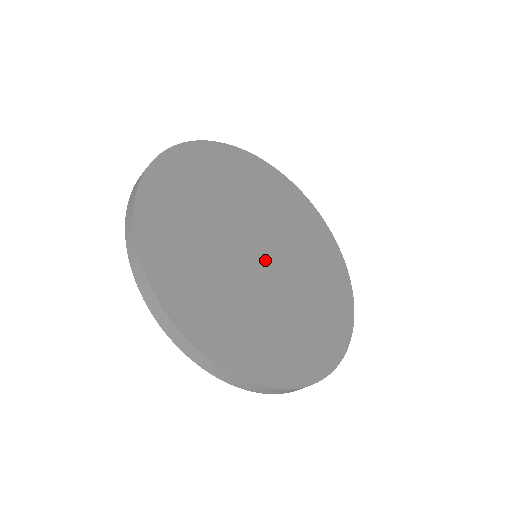
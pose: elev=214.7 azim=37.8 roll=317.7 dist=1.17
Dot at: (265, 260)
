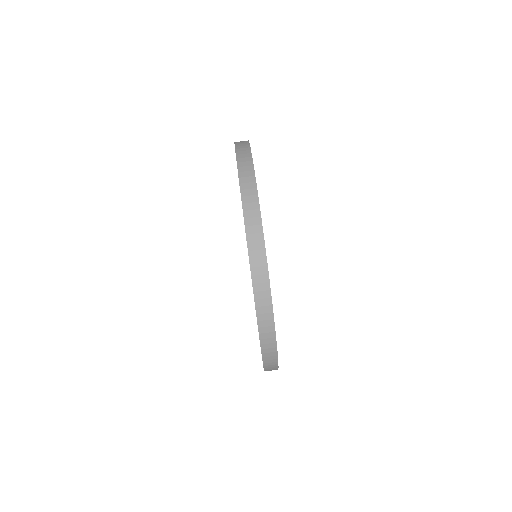
Dot at: occluded
